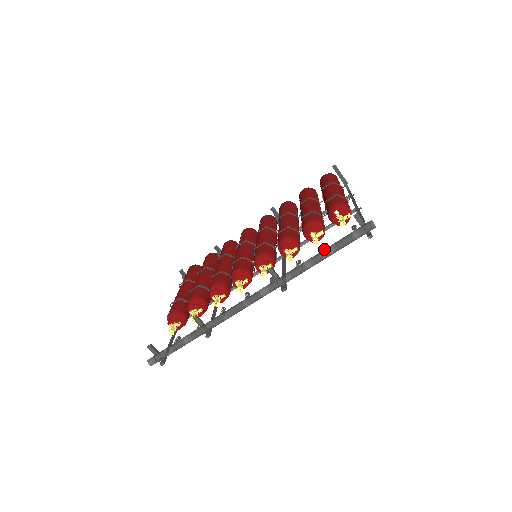
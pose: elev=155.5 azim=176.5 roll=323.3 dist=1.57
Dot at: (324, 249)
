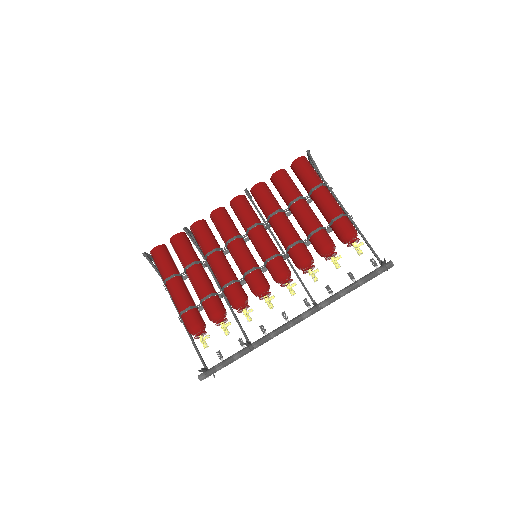
Dot at: (356, 284)
